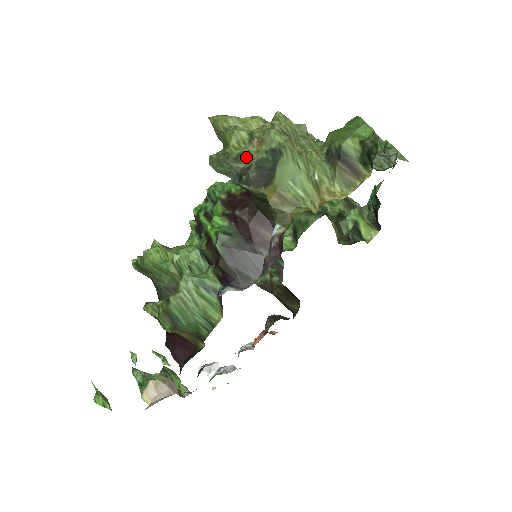
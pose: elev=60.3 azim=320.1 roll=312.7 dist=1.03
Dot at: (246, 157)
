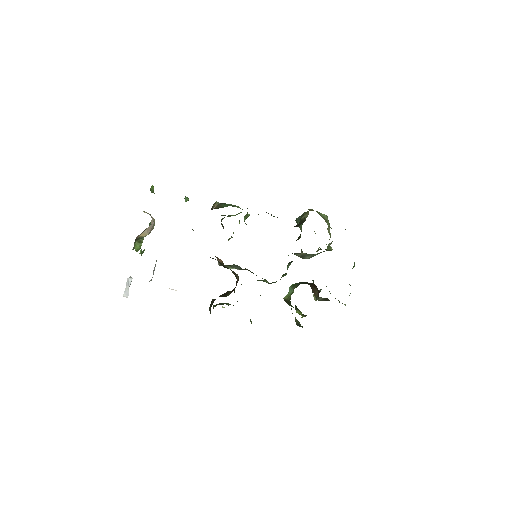
Dot at: occluded
